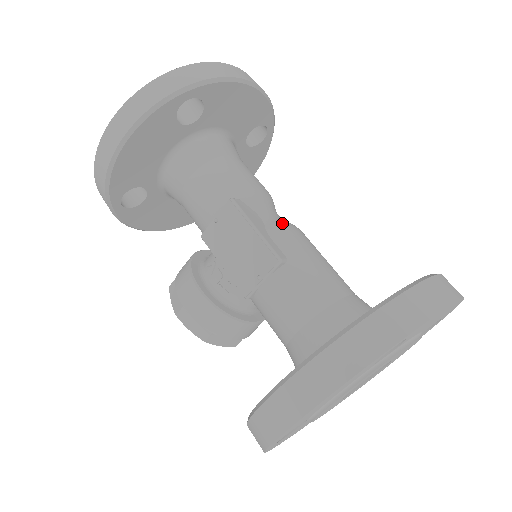
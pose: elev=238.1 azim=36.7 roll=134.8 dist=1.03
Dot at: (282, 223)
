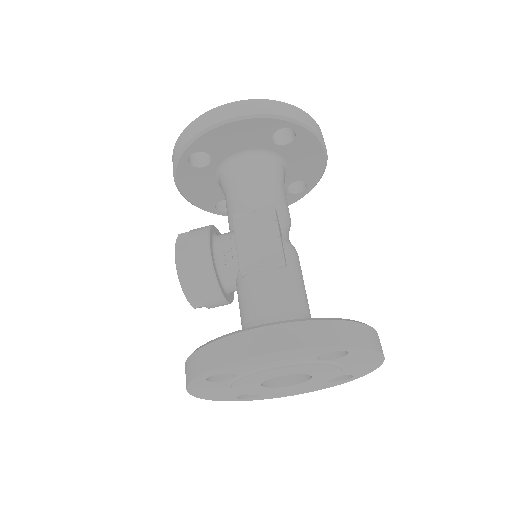
Dot at: occluded
